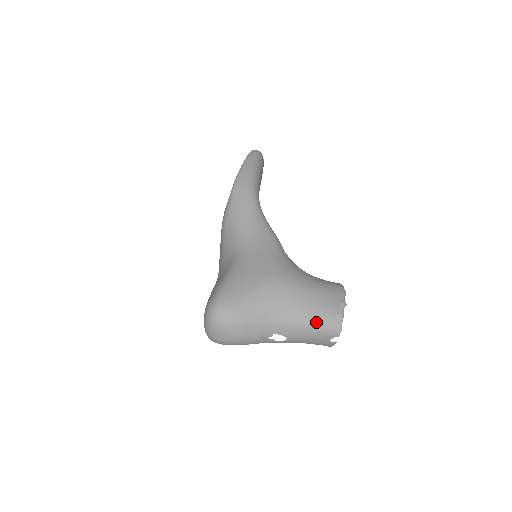
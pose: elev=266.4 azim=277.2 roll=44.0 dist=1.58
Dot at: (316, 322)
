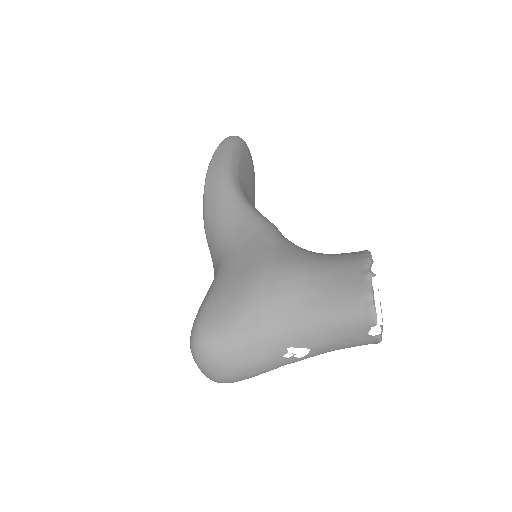
Dot at: (336, 314)
